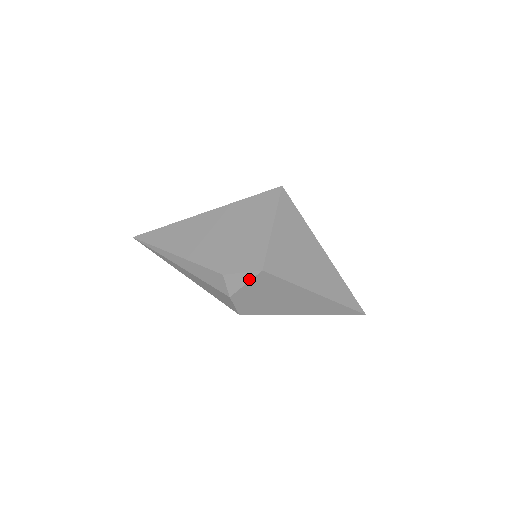
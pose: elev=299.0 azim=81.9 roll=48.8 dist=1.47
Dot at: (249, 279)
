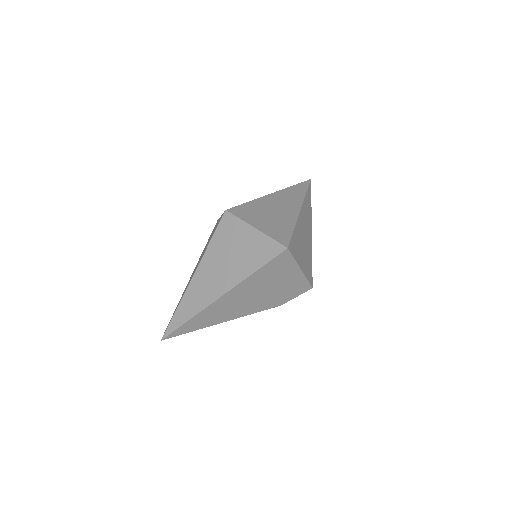
Dot at: occluded
